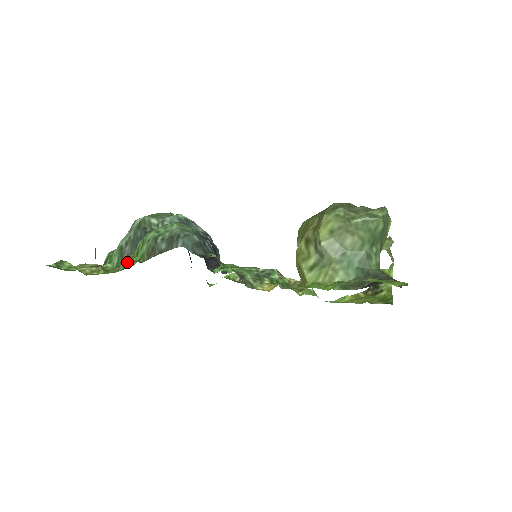
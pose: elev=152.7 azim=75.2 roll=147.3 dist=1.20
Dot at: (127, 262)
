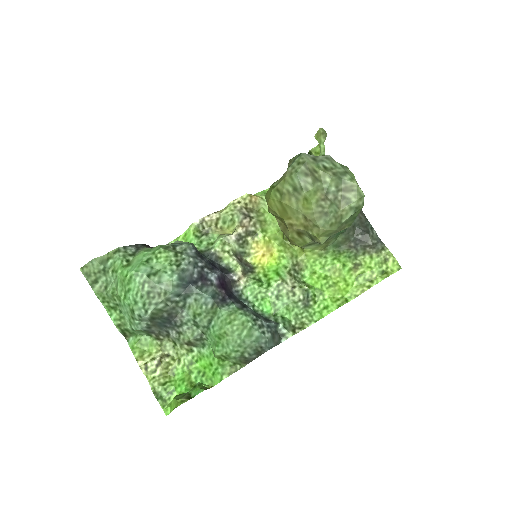
Dot at: (222, 368)
